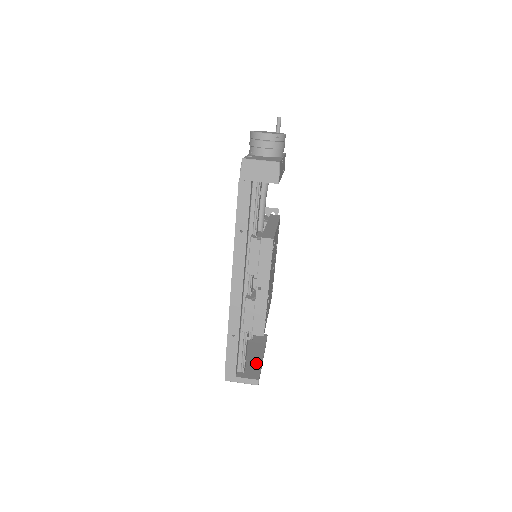
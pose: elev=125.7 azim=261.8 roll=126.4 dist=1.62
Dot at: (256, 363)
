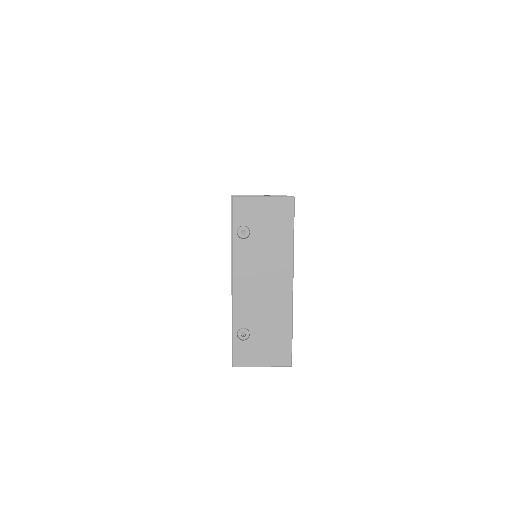
Dot at: occluded
